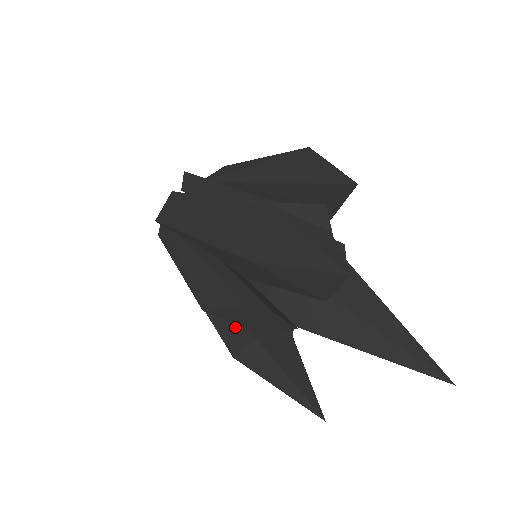
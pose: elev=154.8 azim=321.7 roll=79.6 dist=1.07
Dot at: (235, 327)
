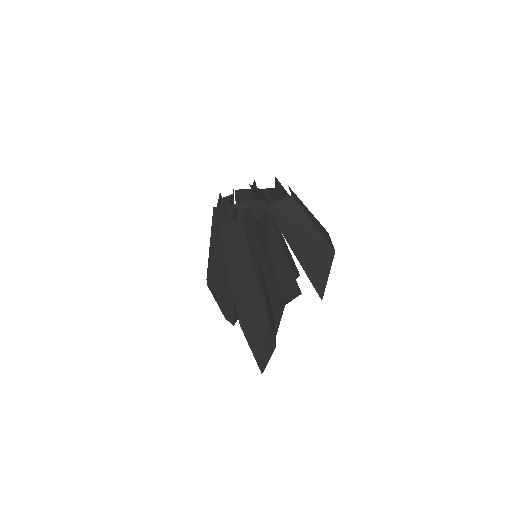
Dot at: occluded
